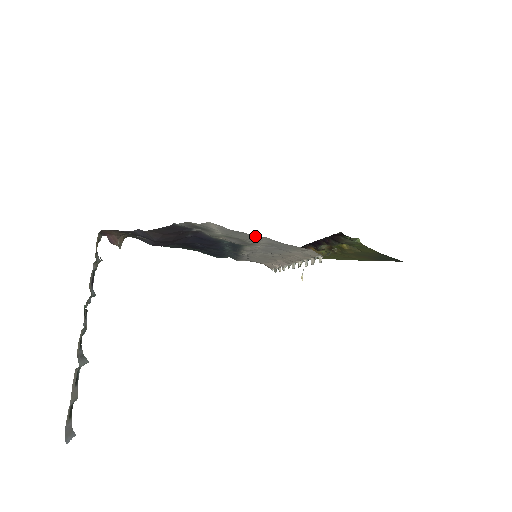
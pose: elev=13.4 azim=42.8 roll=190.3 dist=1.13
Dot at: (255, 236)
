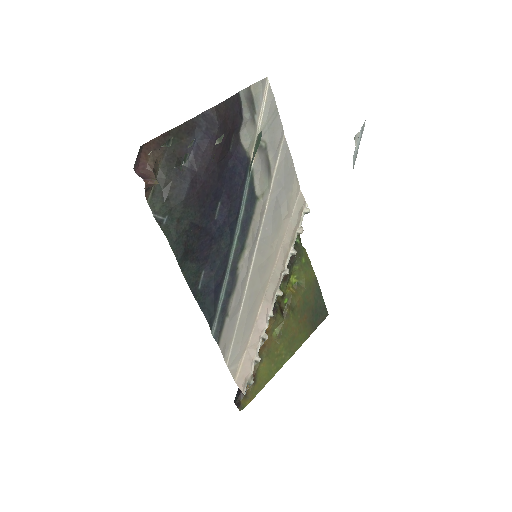
Dot at: (281, 127)
